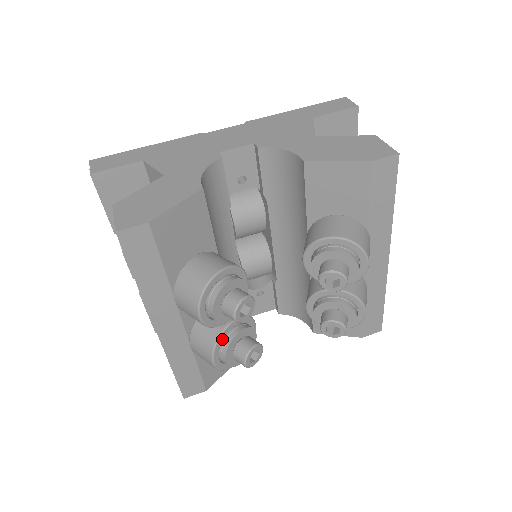
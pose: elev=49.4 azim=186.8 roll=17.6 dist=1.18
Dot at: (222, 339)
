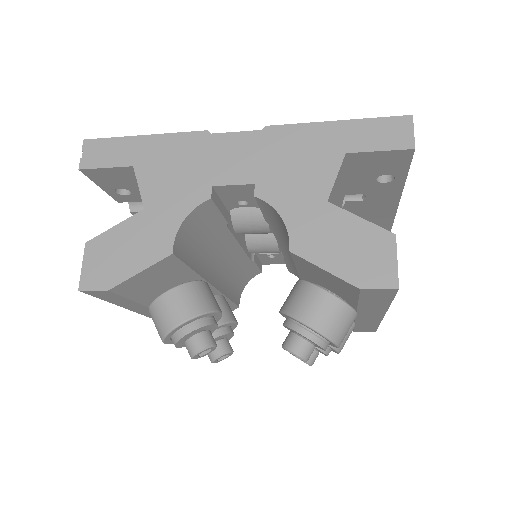
Dot at: occluded
